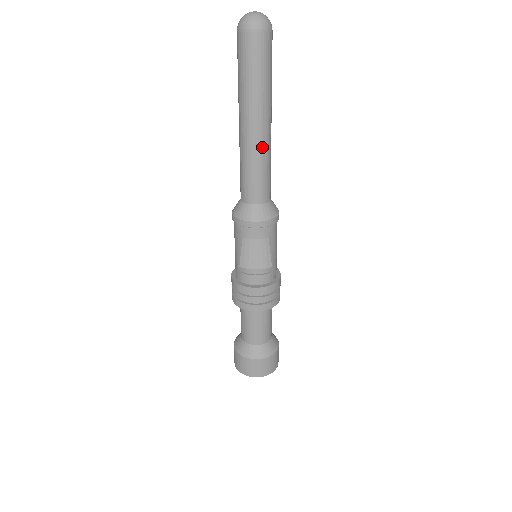
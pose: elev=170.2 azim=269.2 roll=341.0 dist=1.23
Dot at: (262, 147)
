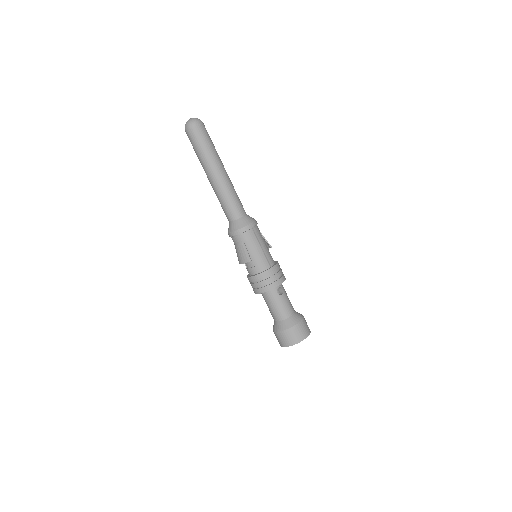
Dot at: (218, 187)
